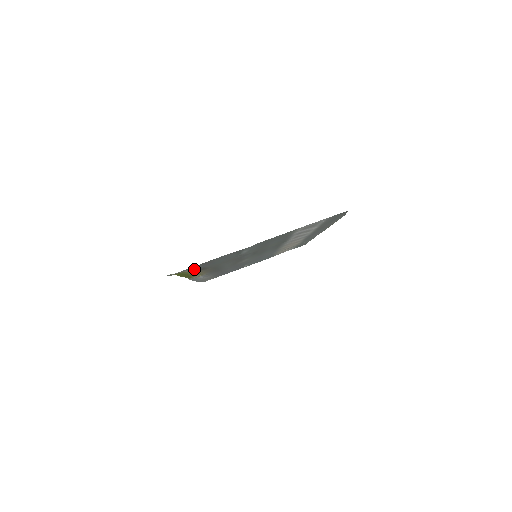
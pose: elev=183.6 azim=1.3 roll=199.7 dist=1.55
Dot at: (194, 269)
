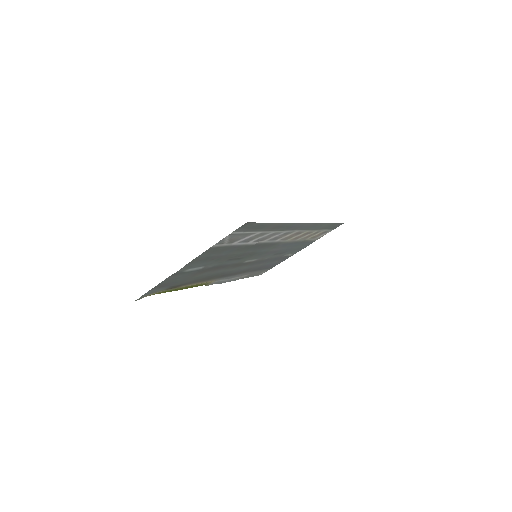
Dot at: (162, 290)
